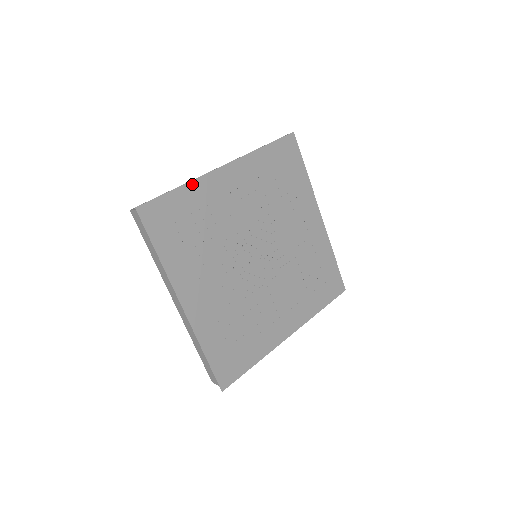
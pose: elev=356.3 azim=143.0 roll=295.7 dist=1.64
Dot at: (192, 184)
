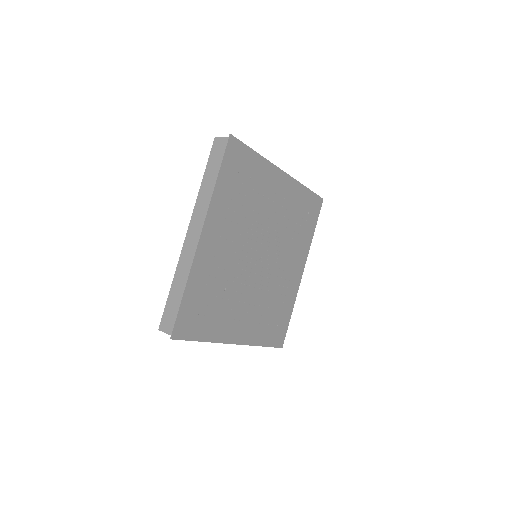
Dot at: (190, 277)
